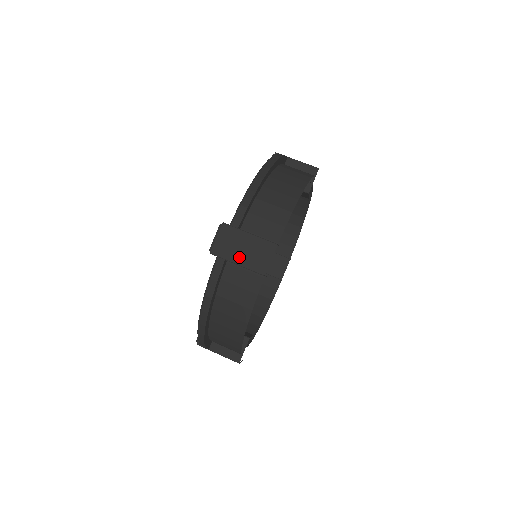
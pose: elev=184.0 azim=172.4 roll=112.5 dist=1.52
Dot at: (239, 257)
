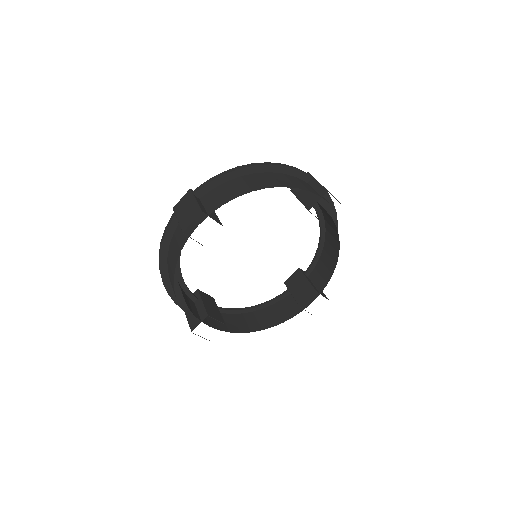
Dot at: (181, 215)
